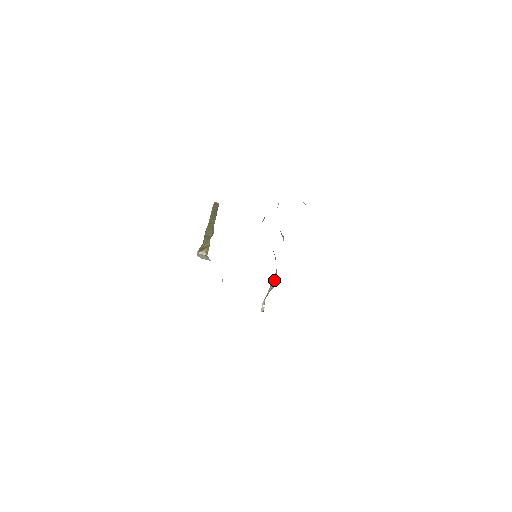
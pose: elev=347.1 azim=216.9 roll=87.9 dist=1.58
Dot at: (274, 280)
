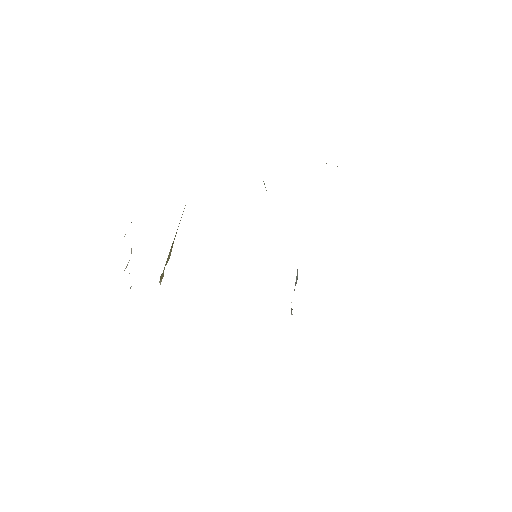
Dot at: (297, 275)
